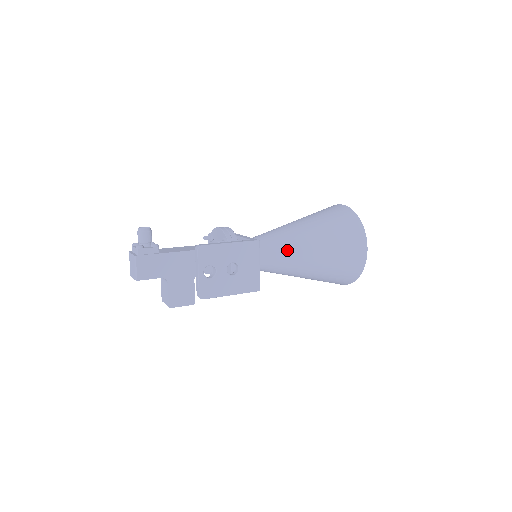
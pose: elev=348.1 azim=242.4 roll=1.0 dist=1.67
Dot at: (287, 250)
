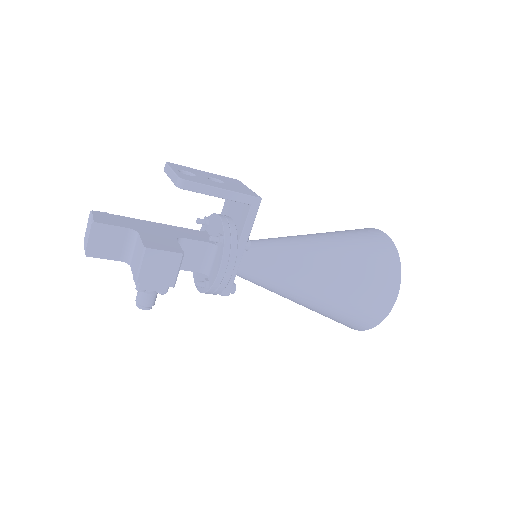
Dot at: (288, 237)
